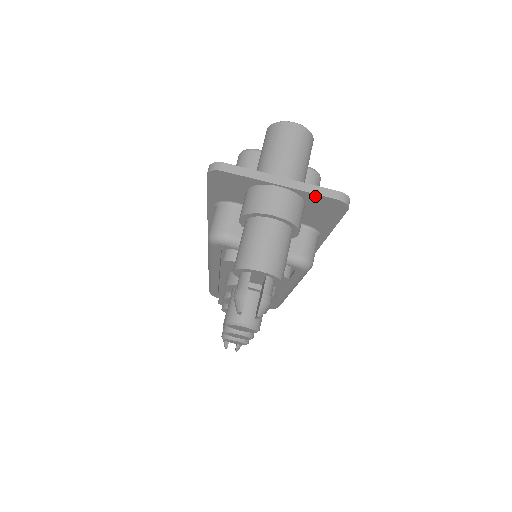
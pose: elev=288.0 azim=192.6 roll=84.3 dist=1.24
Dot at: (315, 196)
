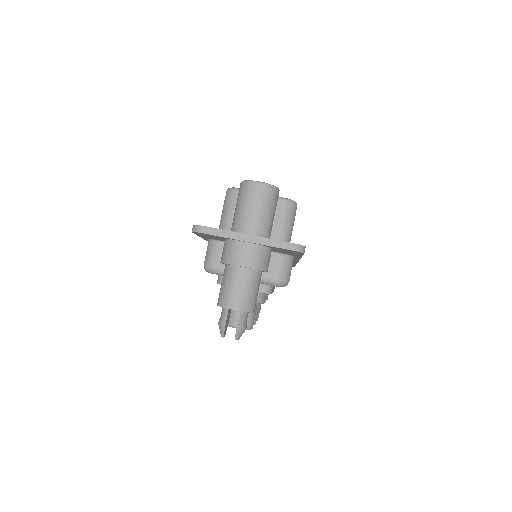
Dot at: (275, 247)
